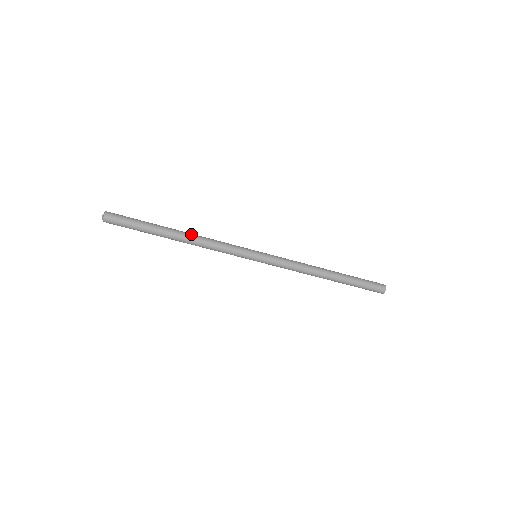
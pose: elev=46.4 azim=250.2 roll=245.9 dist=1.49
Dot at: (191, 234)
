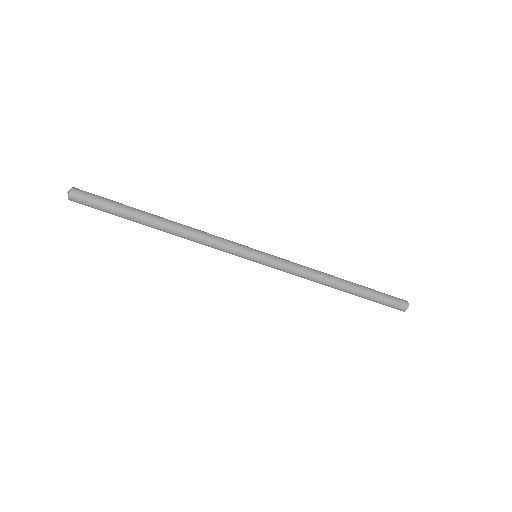
Dot at: (177, 225)
